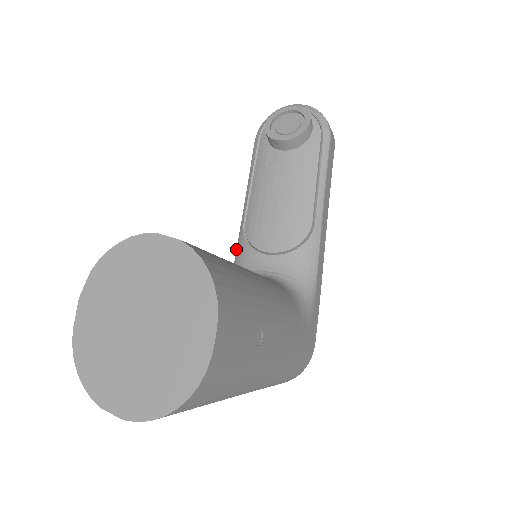
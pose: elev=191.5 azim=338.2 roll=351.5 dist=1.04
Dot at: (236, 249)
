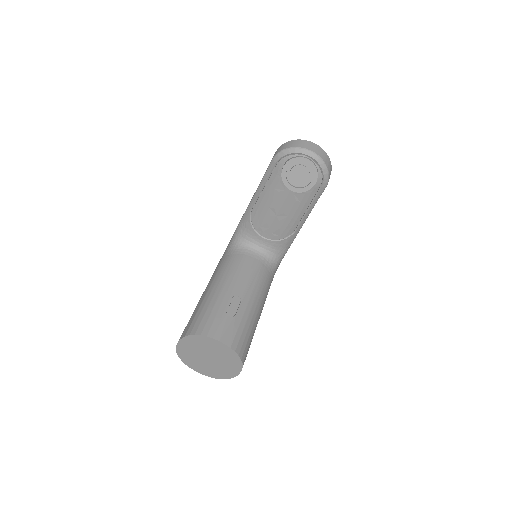
Dot at: (242, 217)
